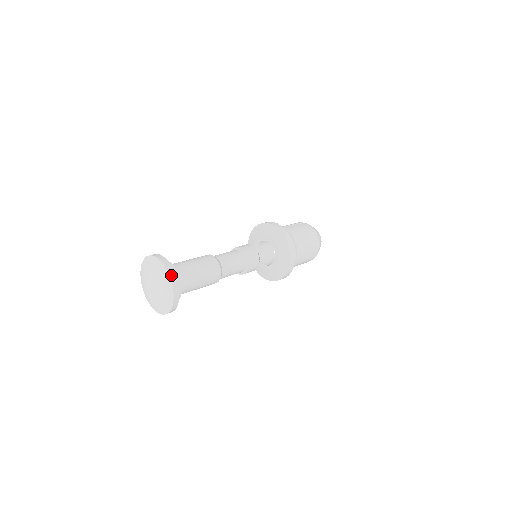
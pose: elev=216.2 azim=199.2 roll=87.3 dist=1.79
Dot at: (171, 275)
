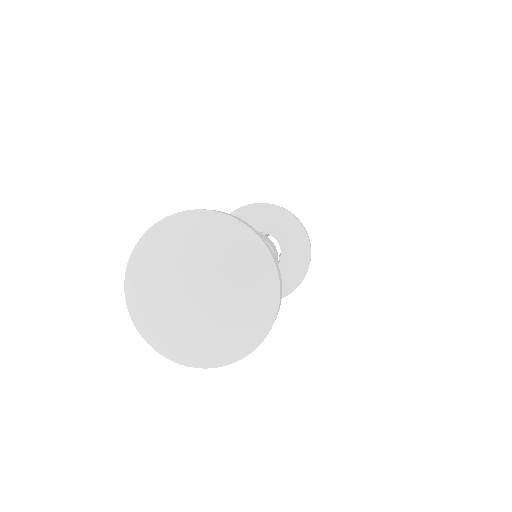
Dot at: (280, 300)
